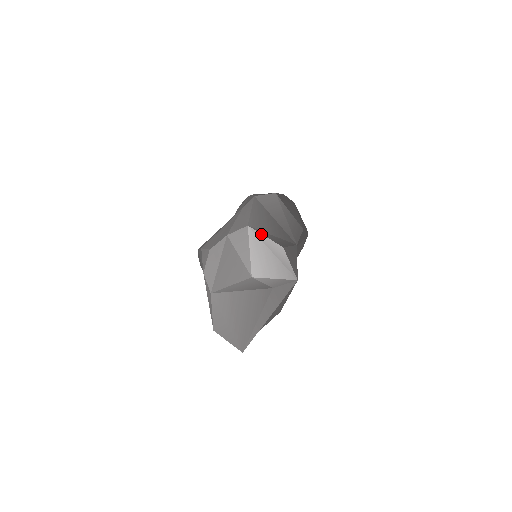
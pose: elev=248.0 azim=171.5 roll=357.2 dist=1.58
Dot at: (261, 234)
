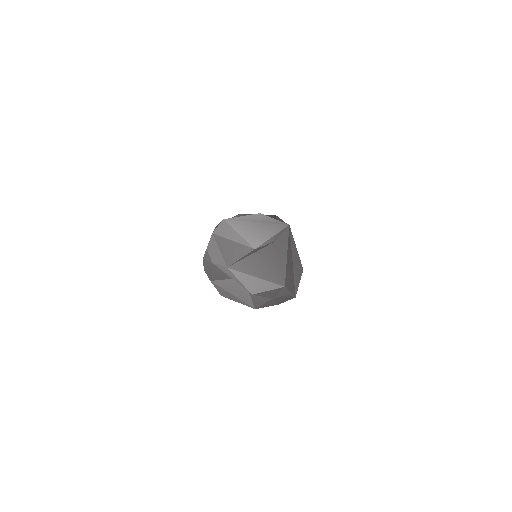
Dot at: (237, 217)
